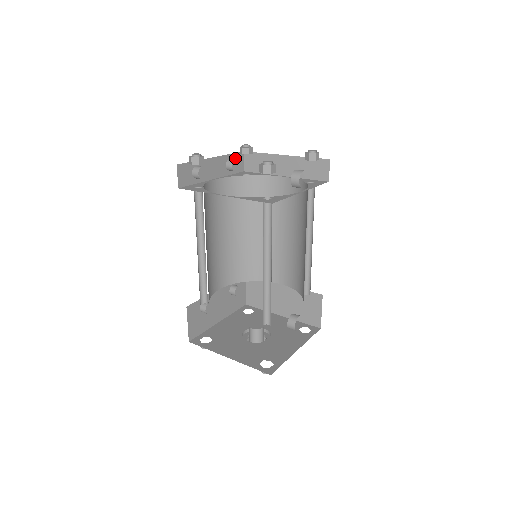
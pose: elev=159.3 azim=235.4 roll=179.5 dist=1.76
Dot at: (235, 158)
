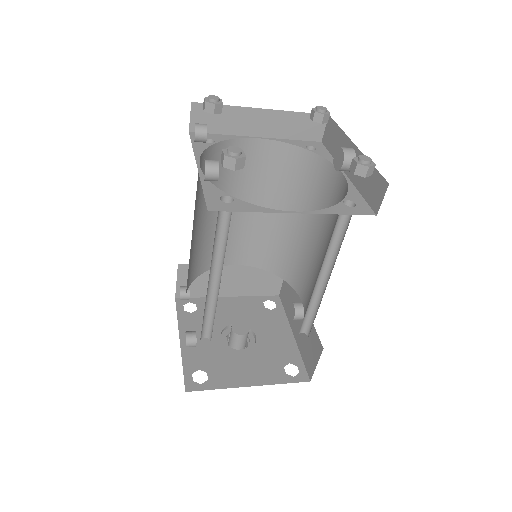
Dot at: occluded
